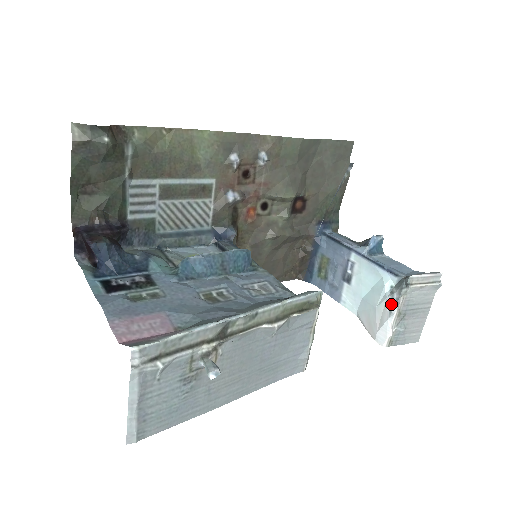
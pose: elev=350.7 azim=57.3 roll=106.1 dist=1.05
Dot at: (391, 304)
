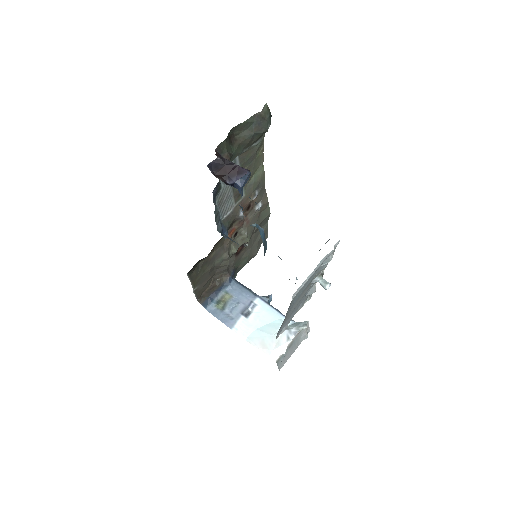
Dot at: (289, 334)
